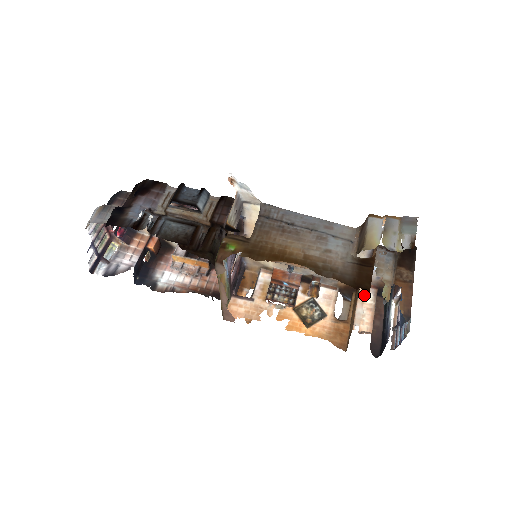
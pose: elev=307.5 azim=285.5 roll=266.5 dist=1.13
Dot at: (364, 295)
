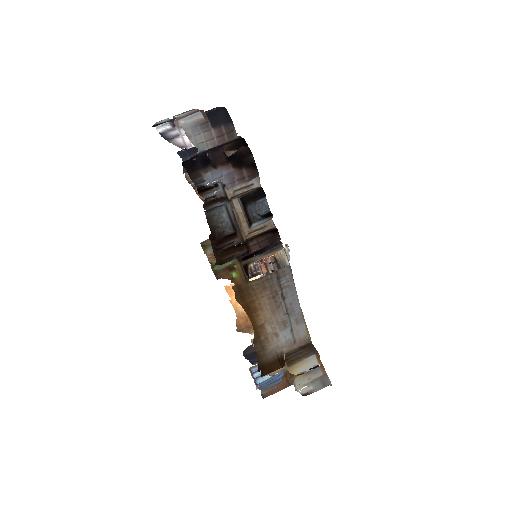
Dot at: occluded
